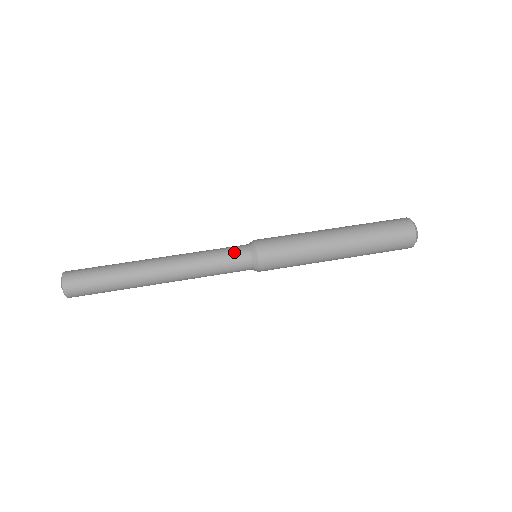
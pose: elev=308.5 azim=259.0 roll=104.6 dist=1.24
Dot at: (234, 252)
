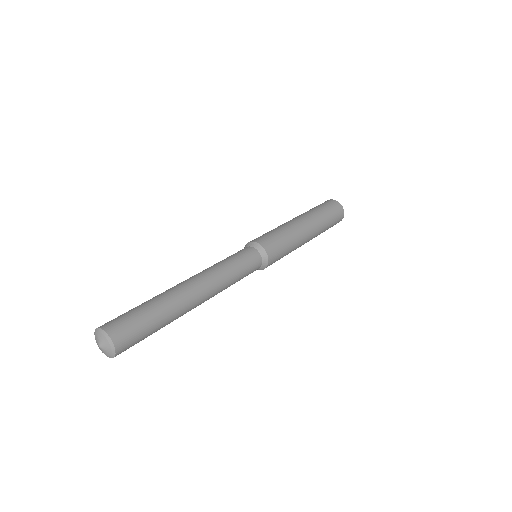
Dot at: (250, 260)
